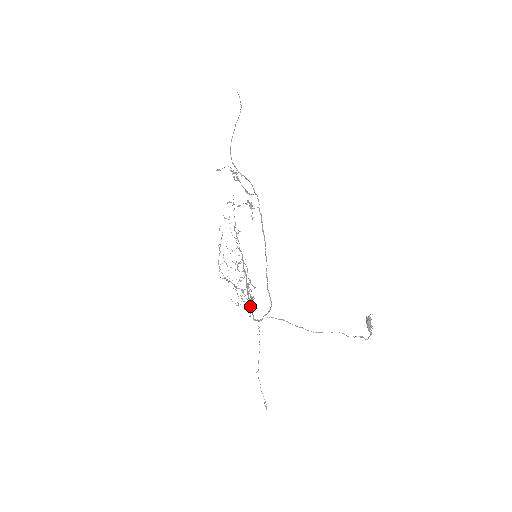
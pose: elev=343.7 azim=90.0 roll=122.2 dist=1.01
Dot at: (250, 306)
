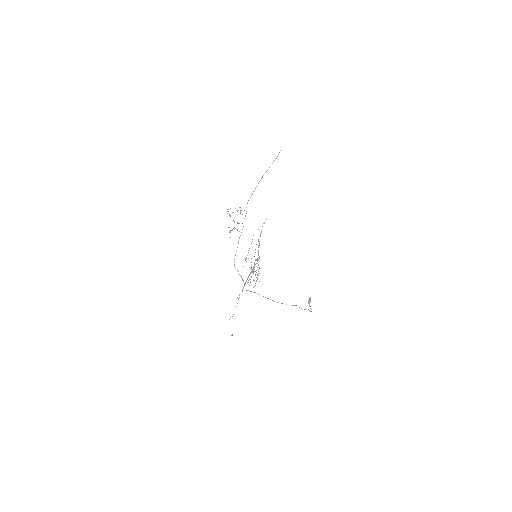
Dot at: occluded
